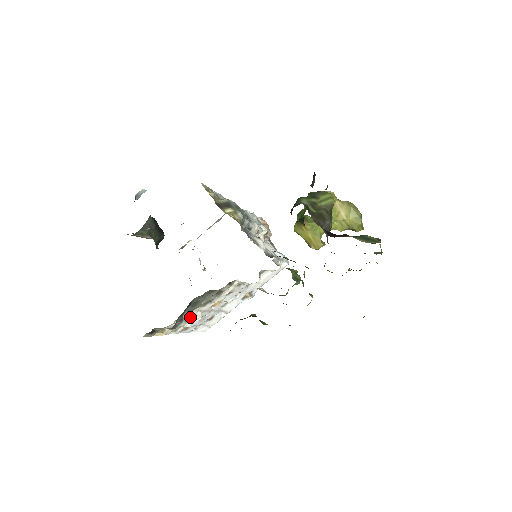
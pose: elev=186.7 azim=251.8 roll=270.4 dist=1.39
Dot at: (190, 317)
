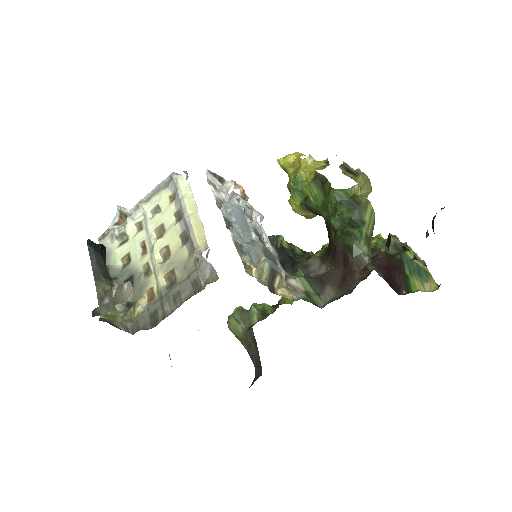
Dot at: occluded
